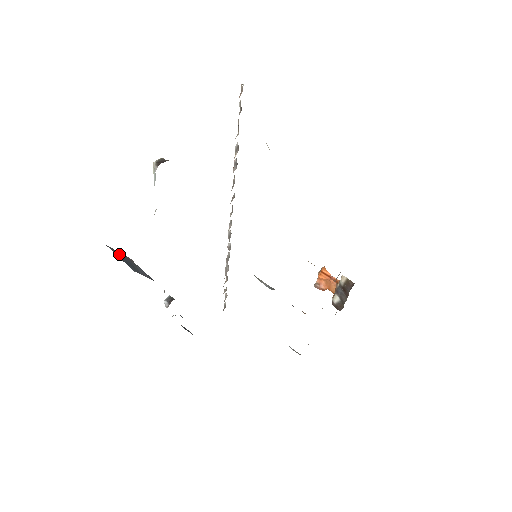
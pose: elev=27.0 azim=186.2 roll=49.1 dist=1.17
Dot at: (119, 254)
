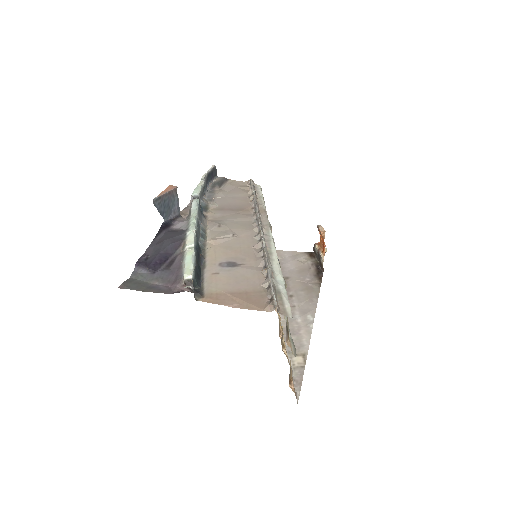
Dot at: (162, 200)
